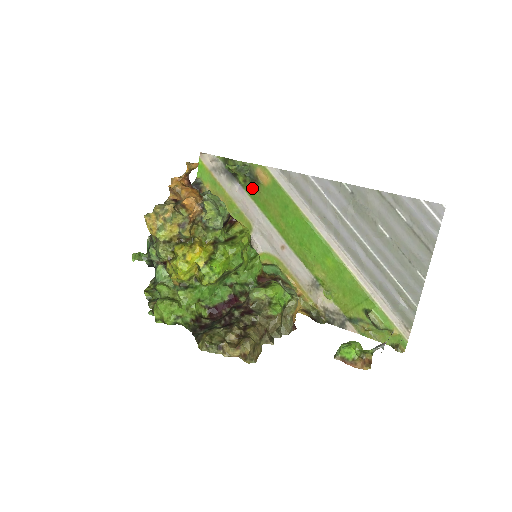
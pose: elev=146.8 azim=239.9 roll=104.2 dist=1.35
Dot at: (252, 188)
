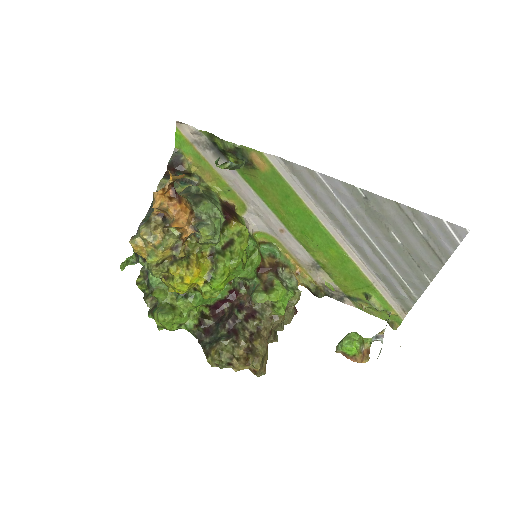
Dot at: (246, 171)
